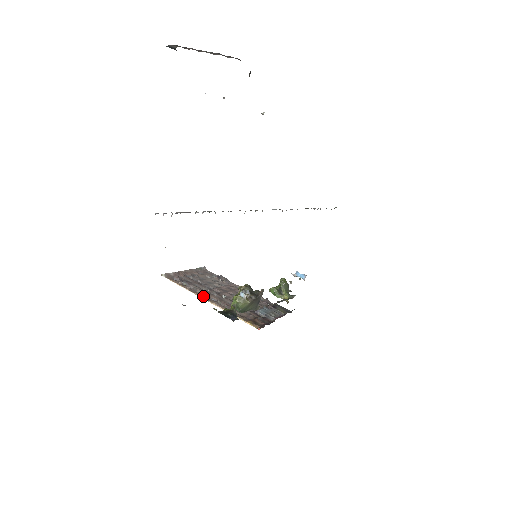
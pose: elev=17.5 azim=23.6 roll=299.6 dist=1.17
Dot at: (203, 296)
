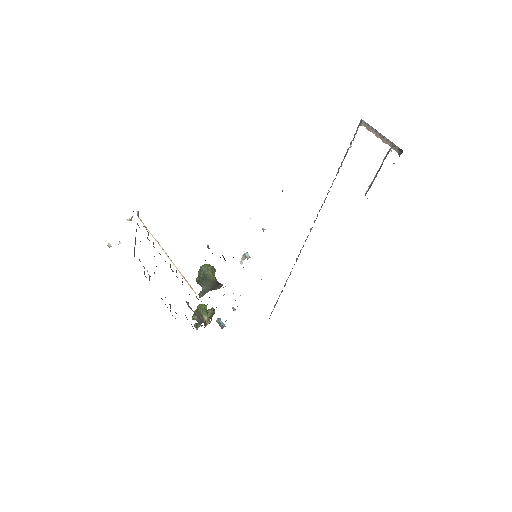
Dot at: (163, 249)
